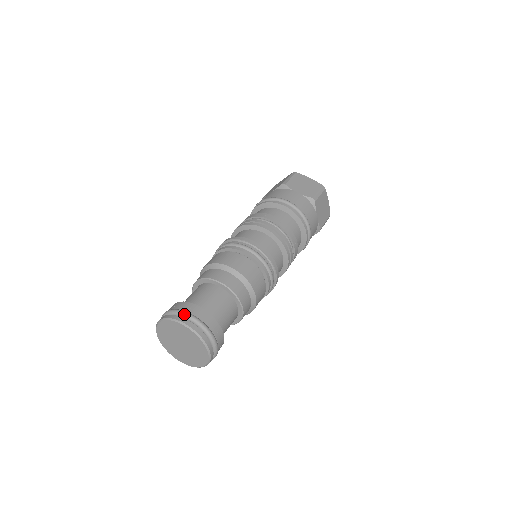
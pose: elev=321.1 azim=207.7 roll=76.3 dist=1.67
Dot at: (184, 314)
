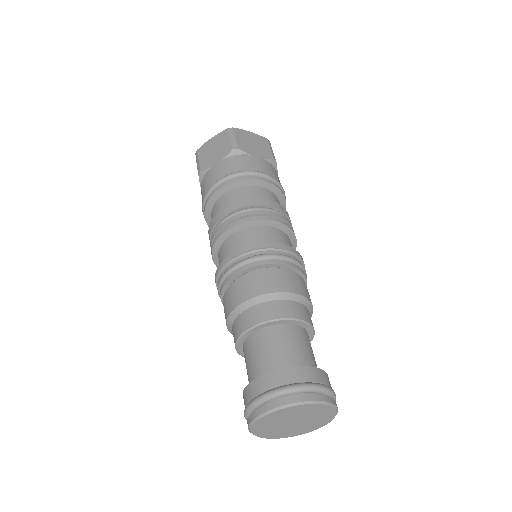
Dot at: (304, 388)
